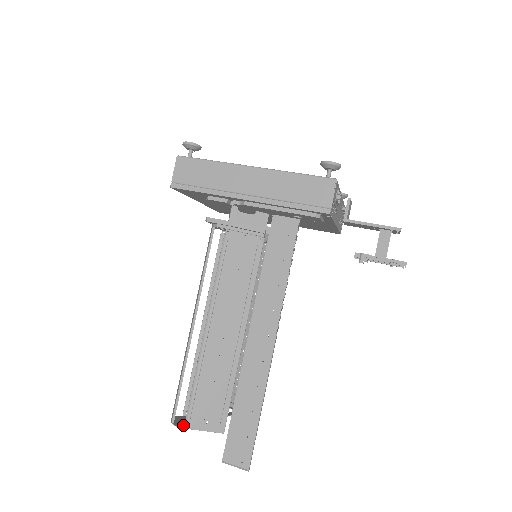
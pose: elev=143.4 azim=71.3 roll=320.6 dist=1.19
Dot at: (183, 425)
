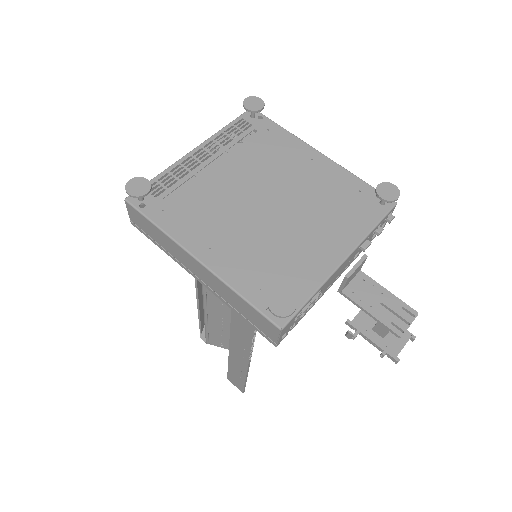
Dot at: occluded
